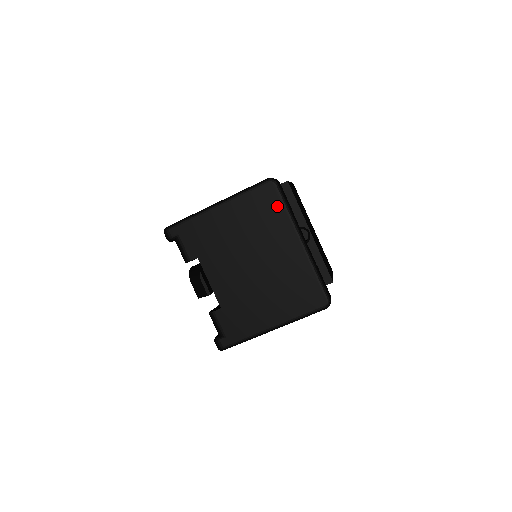
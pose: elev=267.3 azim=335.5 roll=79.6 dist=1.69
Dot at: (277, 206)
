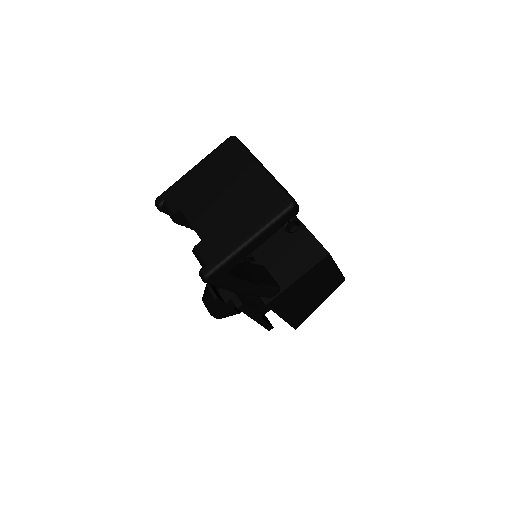
Dot at: (238, 150)
